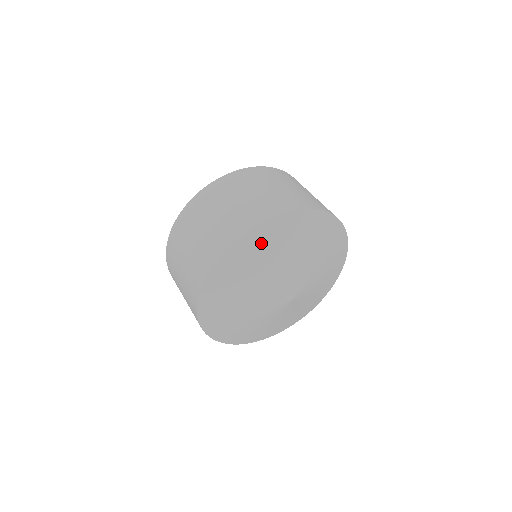
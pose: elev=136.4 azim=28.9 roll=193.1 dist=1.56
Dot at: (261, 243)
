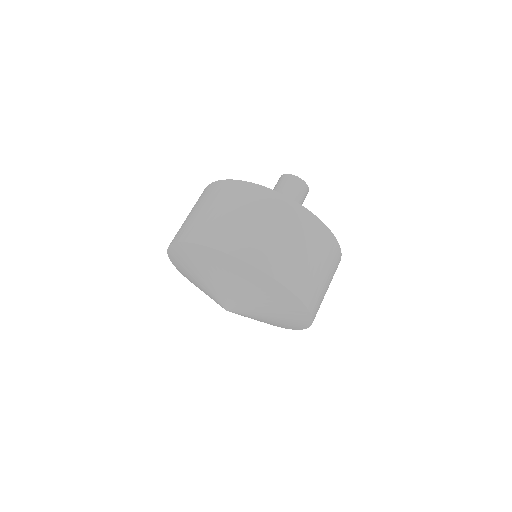
Dot at: (269, 289)
